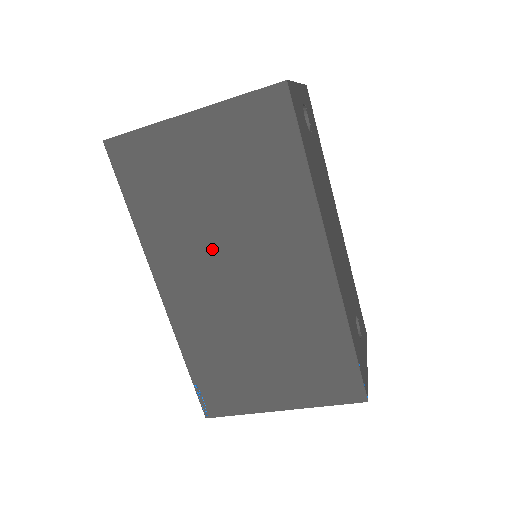
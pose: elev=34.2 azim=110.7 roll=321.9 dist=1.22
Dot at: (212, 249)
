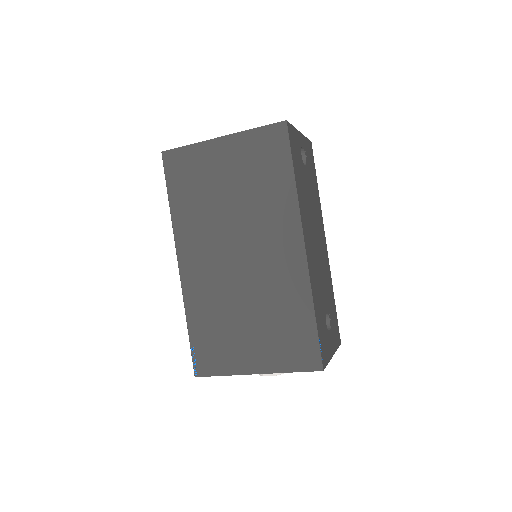
Dot at: (221, 234)
